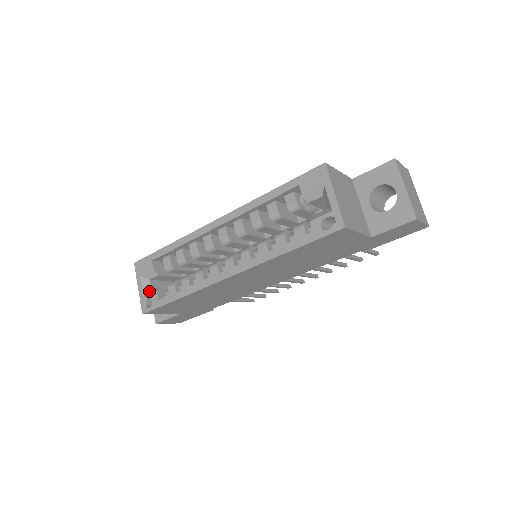
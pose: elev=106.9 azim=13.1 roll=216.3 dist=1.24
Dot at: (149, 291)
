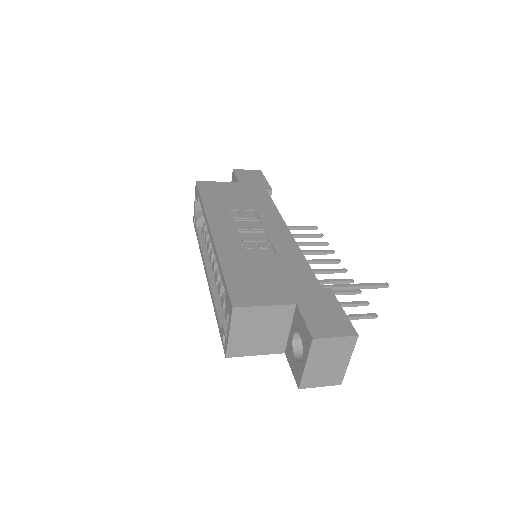
Dot at: (199, 210)
